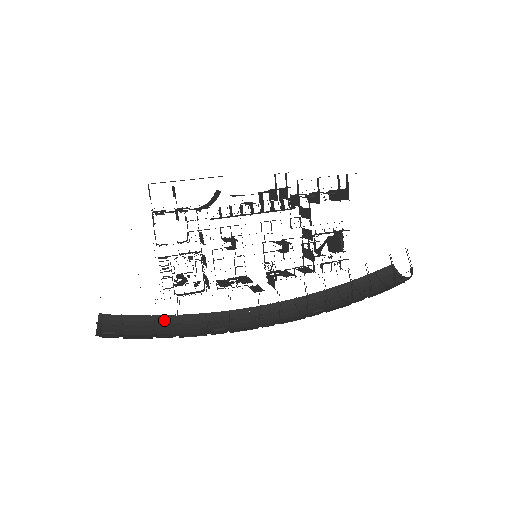
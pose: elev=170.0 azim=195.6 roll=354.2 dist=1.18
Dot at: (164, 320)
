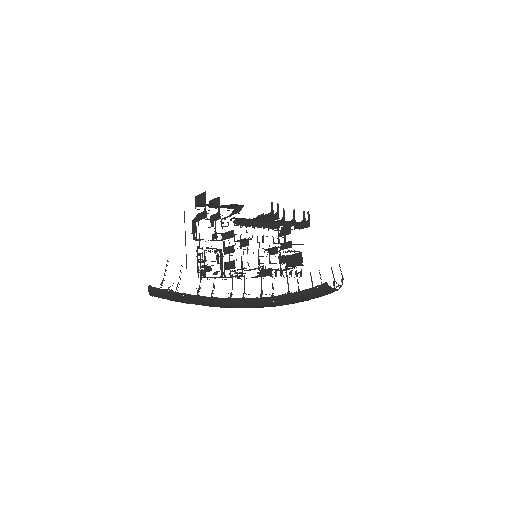
Dot at: (192, 297)
